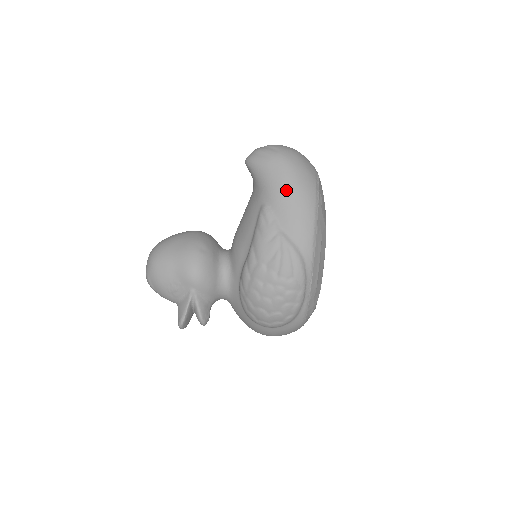
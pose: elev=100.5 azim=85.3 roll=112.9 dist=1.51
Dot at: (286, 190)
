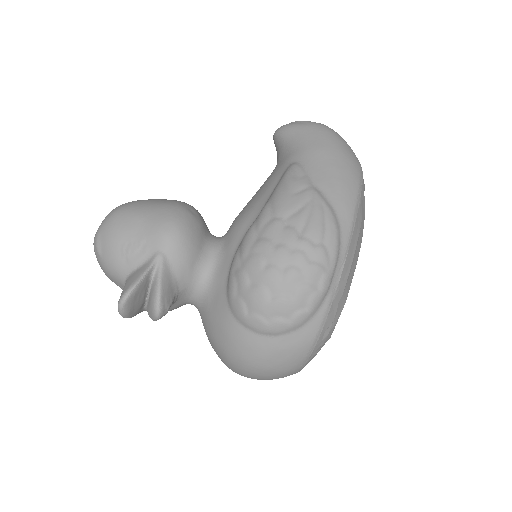
Dot at: (327, 150)
